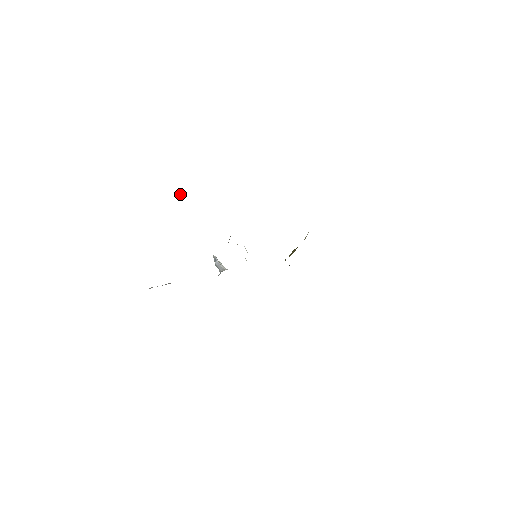
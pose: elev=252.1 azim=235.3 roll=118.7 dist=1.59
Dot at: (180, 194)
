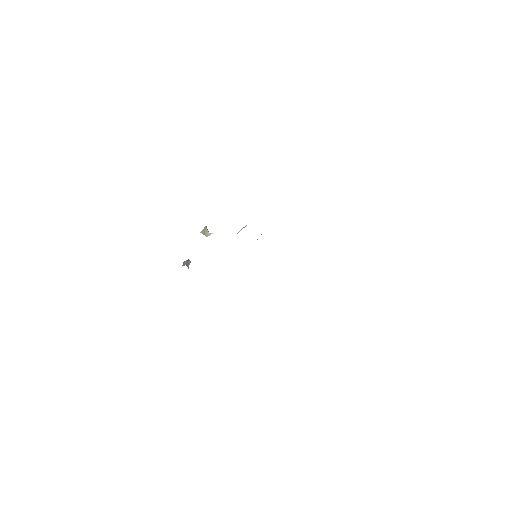
Dot at: (207, 234)
